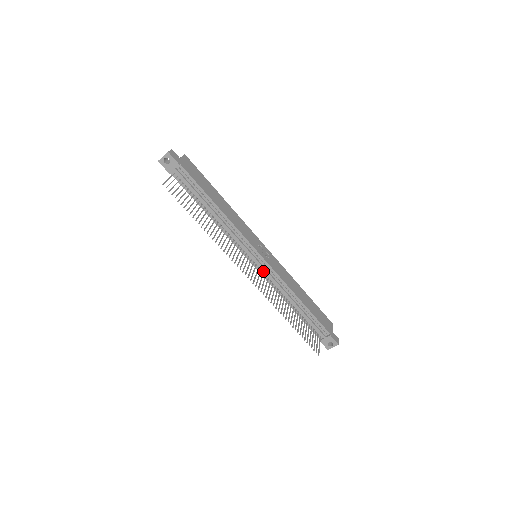
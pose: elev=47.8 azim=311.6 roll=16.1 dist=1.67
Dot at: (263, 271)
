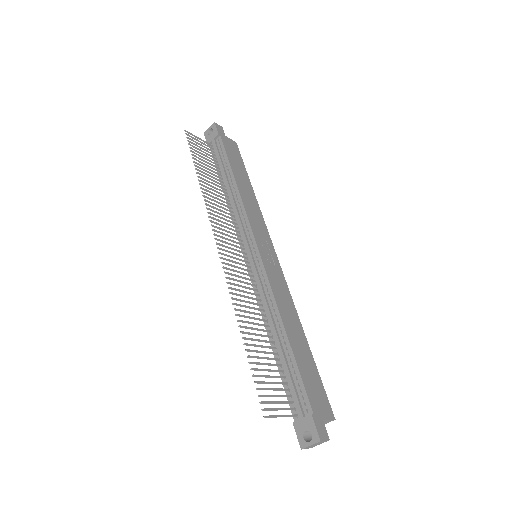
Dot at: (254, 273)
